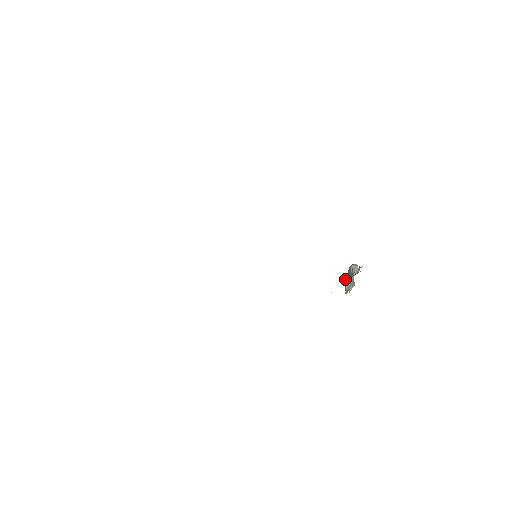
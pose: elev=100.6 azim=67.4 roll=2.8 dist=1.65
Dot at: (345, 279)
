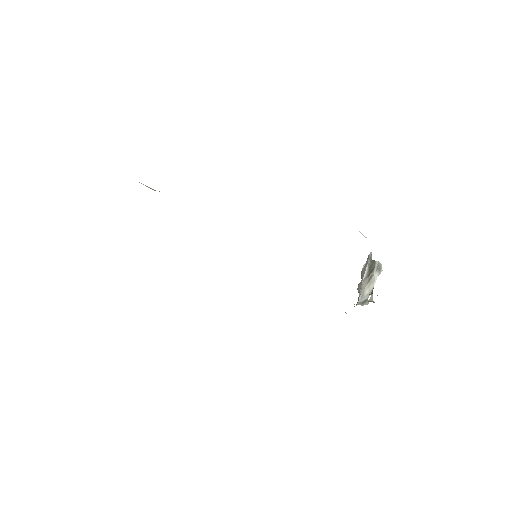
Dot at: (367, 262)
